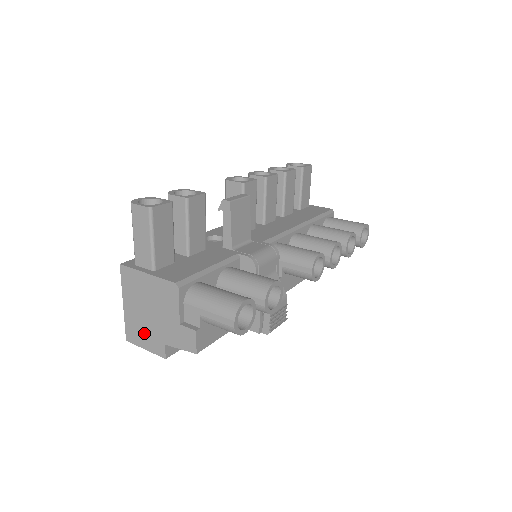
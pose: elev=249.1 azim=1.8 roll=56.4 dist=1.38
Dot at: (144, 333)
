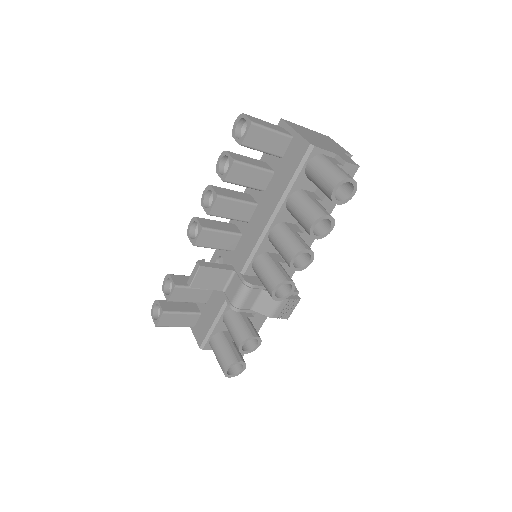
Dot at: occluded
